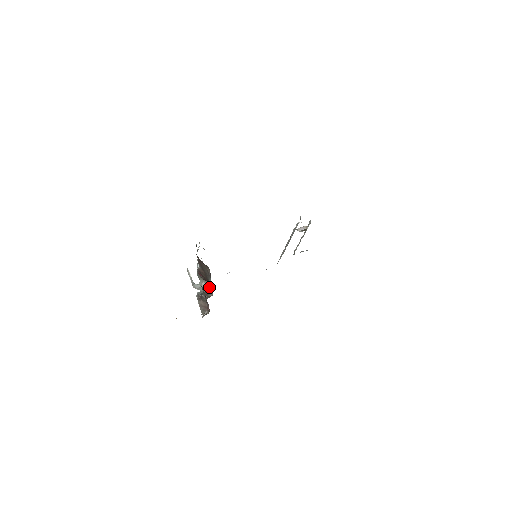
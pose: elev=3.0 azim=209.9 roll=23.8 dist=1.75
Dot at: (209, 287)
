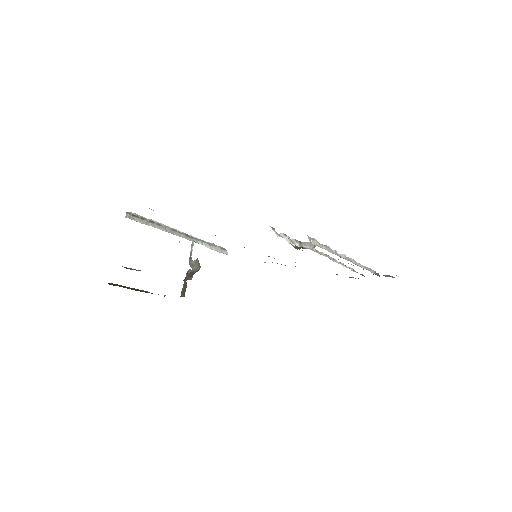
Dot at: occluded
